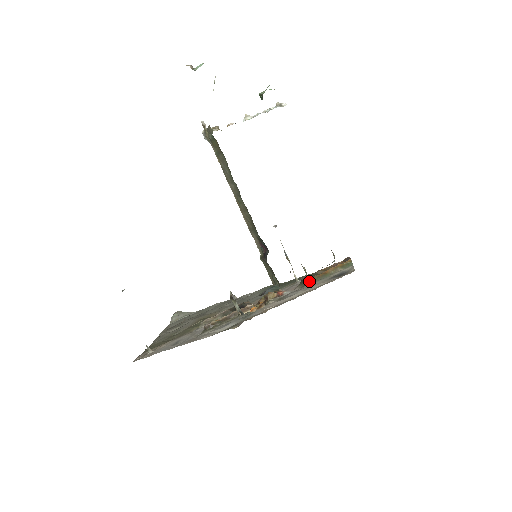
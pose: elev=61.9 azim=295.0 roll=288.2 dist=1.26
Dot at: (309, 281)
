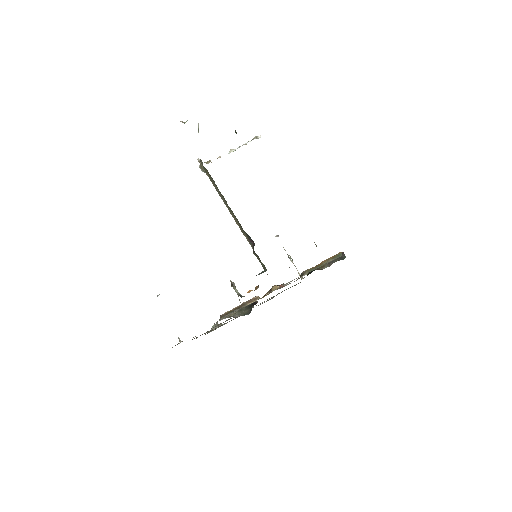
Dot at: (305, 272)
